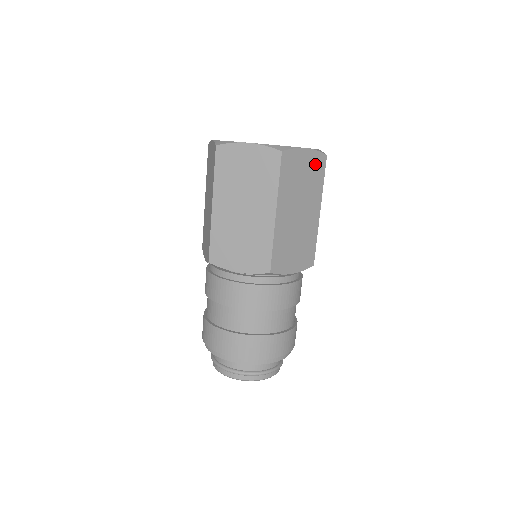
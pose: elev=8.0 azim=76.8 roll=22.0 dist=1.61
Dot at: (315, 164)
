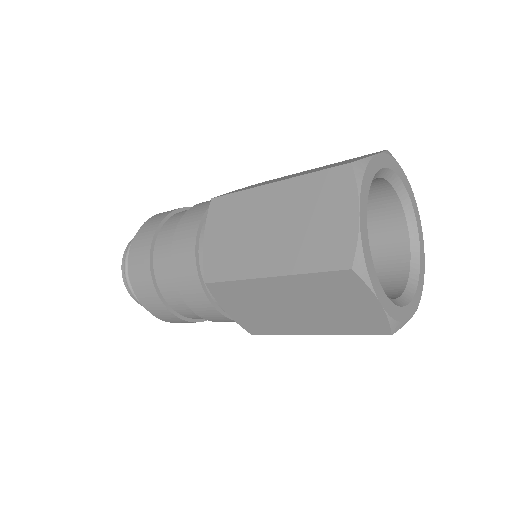
Dot at: occluded
